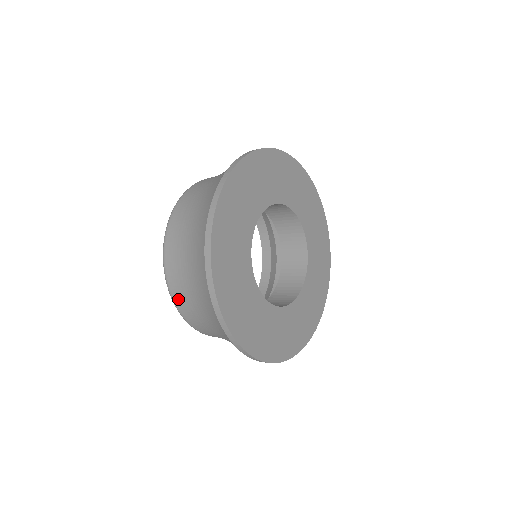
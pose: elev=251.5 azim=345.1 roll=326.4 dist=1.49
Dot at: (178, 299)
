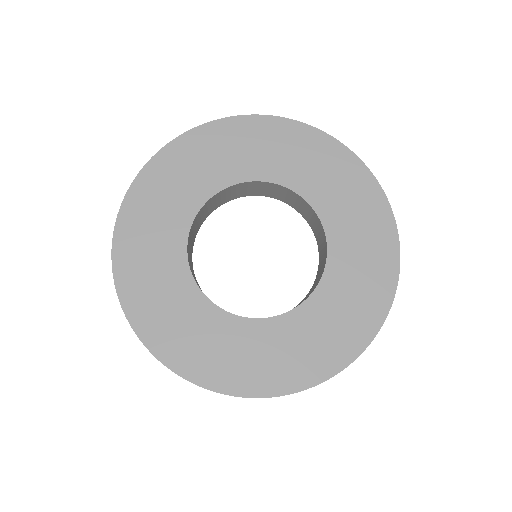
Dot at: occluded
